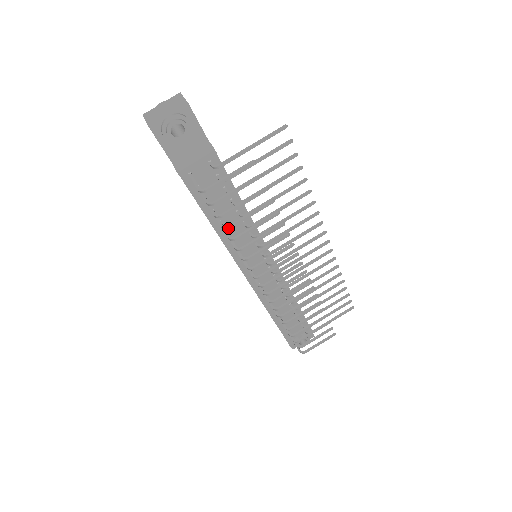
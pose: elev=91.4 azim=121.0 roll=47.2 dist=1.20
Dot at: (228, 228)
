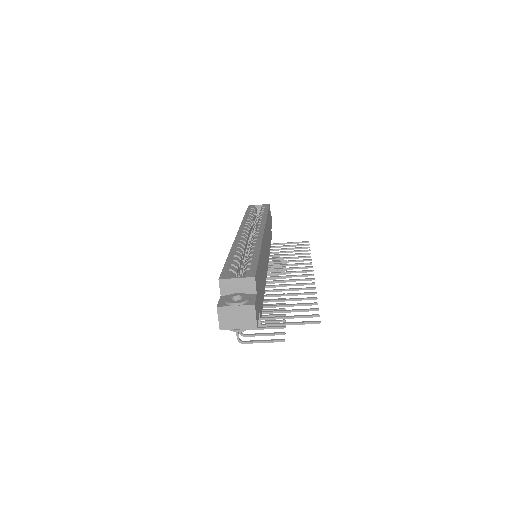
Dot at: occluded
